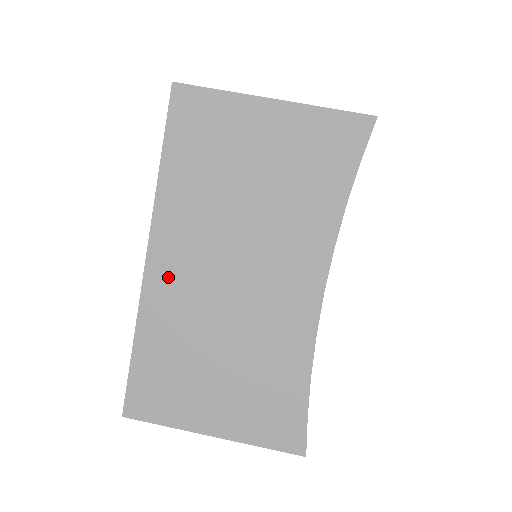
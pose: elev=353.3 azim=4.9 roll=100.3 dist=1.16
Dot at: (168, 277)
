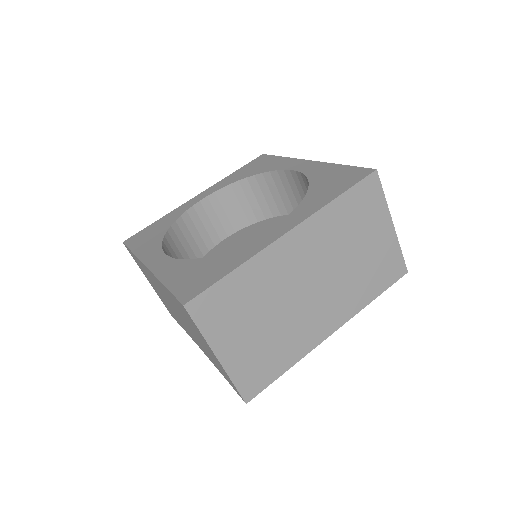
Dot at: (152, 277)
